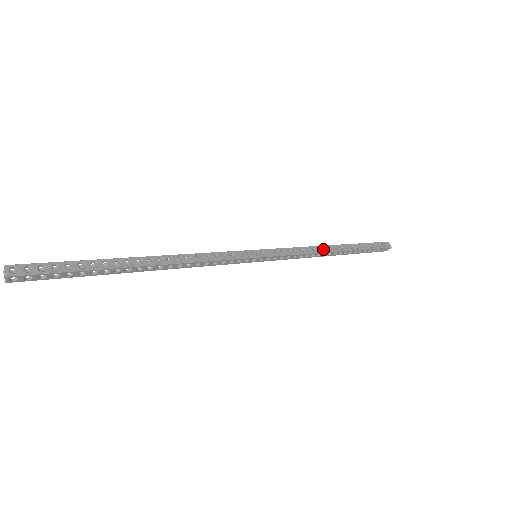
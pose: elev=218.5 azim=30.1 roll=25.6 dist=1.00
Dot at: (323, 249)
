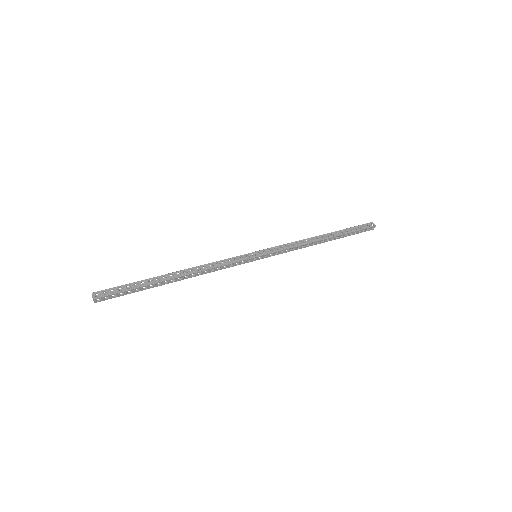
Dot at: (311, 240)
